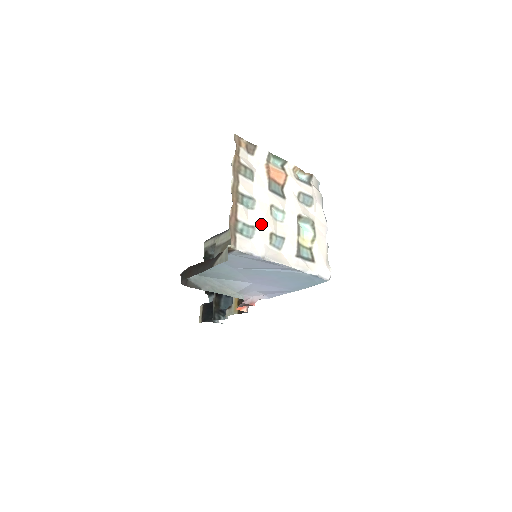
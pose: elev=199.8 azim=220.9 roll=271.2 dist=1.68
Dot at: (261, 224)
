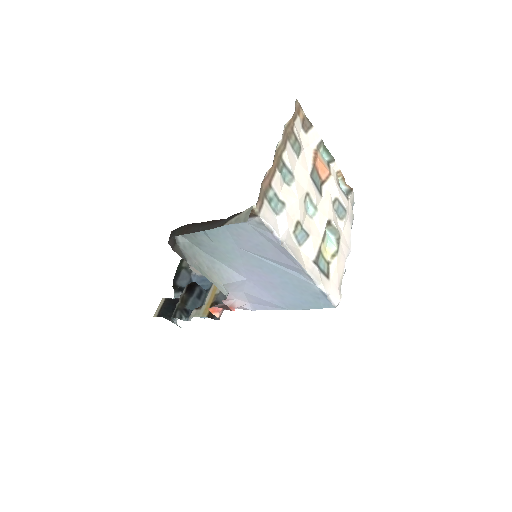
Dot at: (292, 205)
